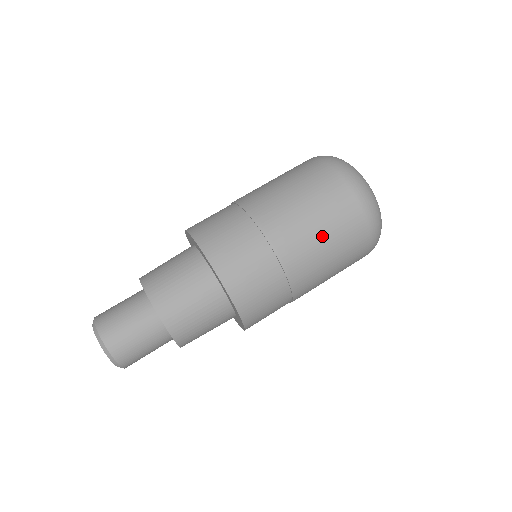
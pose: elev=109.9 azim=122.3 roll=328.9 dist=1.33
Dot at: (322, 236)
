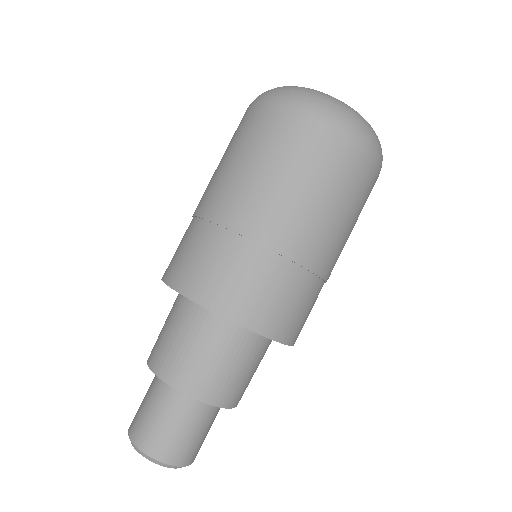
Dot at: (317, 196)
